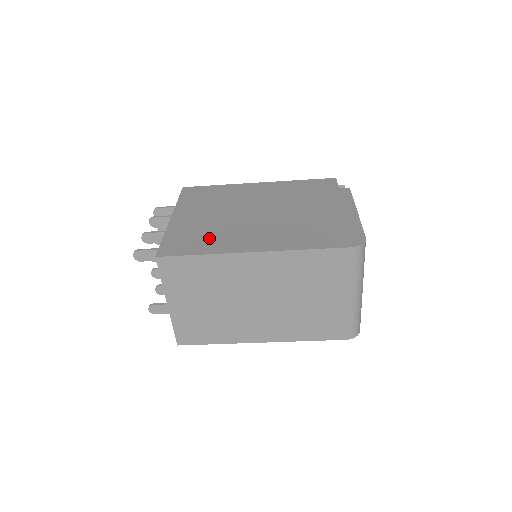
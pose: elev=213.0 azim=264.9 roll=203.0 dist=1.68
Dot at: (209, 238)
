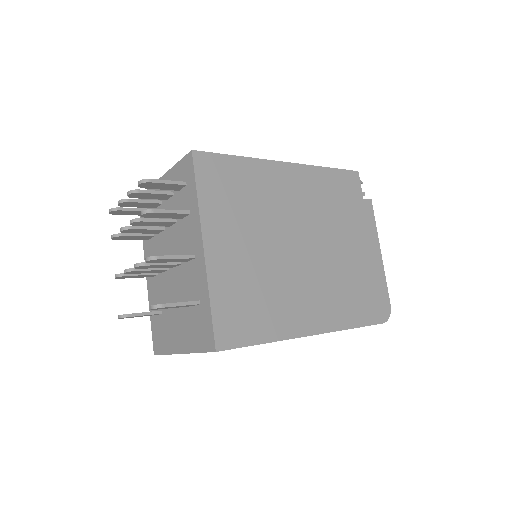
Dot at: (265, 306)
